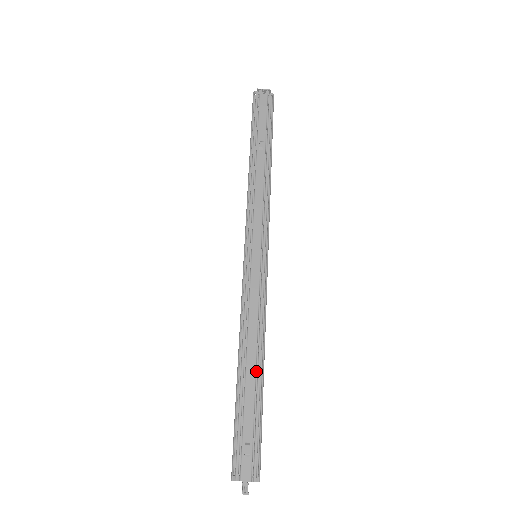
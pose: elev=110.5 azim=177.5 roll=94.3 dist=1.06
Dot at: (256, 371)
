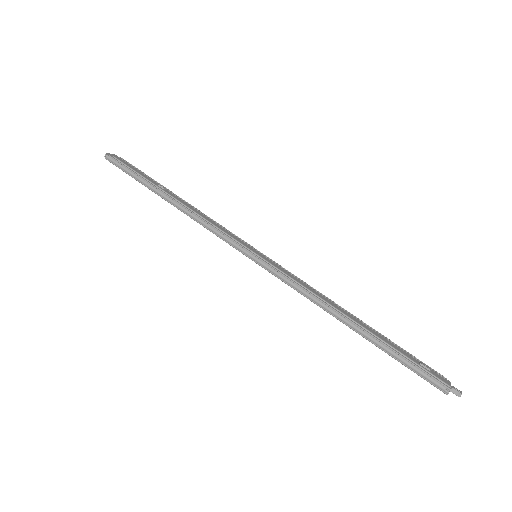
Dot at: occluded
